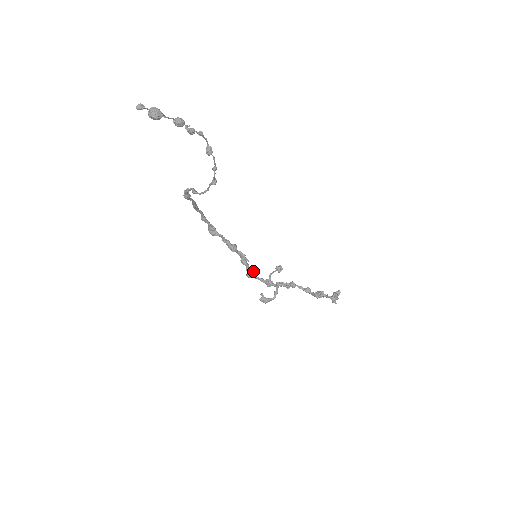
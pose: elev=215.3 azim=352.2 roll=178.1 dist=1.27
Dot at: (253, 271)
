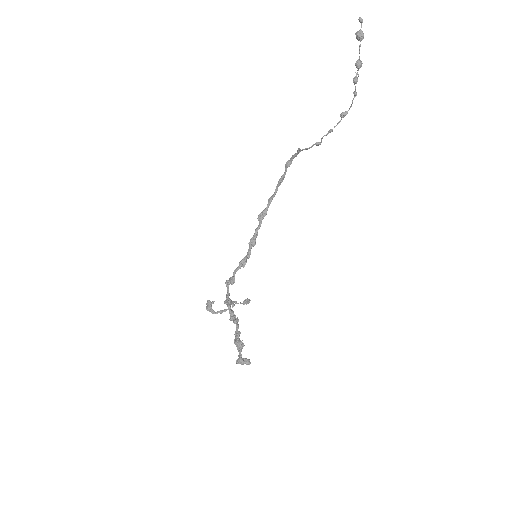
Dot at: (234, 280)
